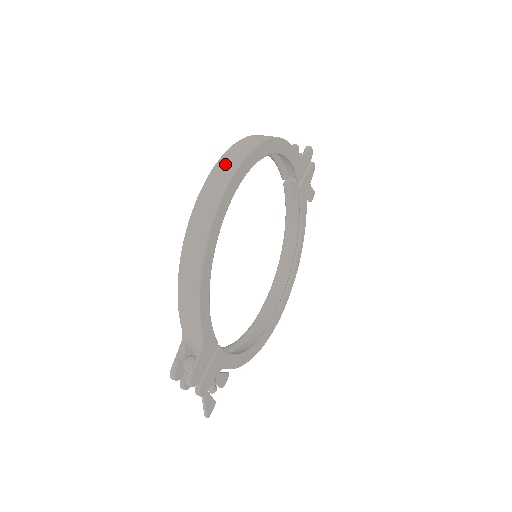
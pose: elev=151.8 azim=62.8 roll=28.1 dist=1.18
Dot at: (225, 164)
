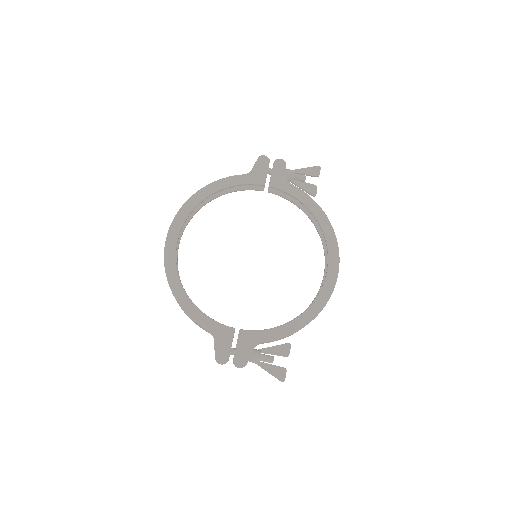
Dot at: occluded
